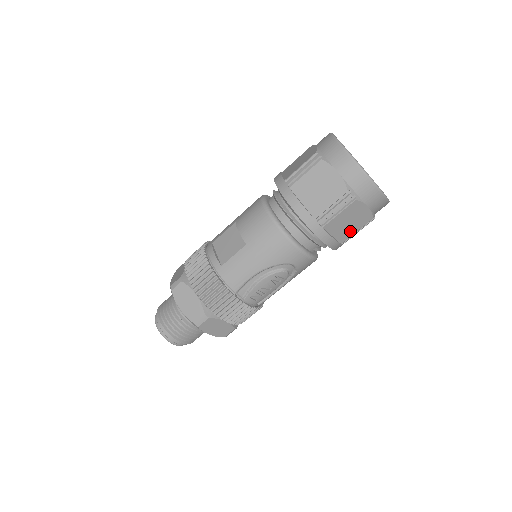
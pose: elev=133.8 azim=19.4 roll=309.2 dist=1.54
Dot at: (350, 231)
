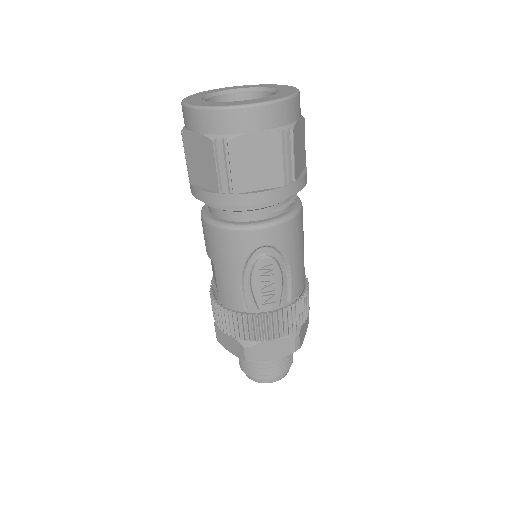
Dot at: (274, 168)
